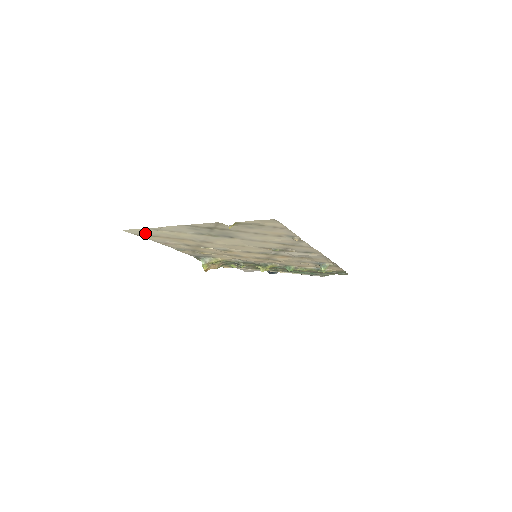
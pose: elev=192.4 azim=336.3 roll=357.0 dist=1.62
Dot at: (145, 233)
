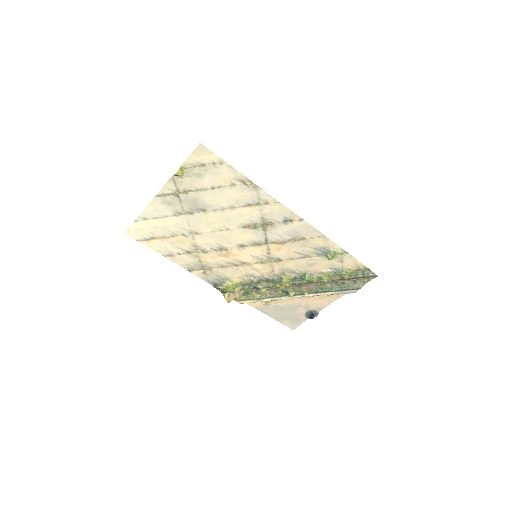
Dot at: (143, 234)
